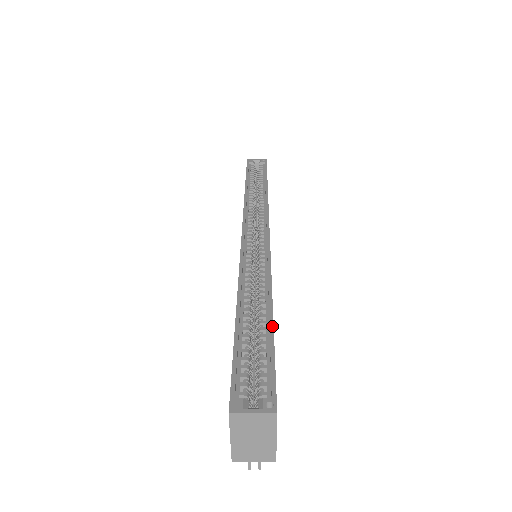
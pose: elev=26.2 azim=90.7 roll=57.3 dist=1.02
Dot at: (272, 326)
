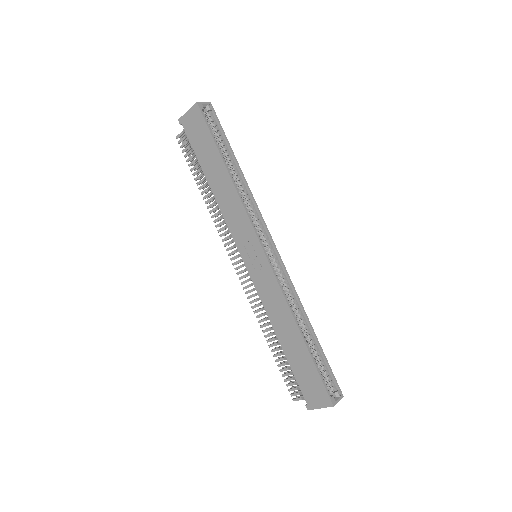
Dot at: occluded
